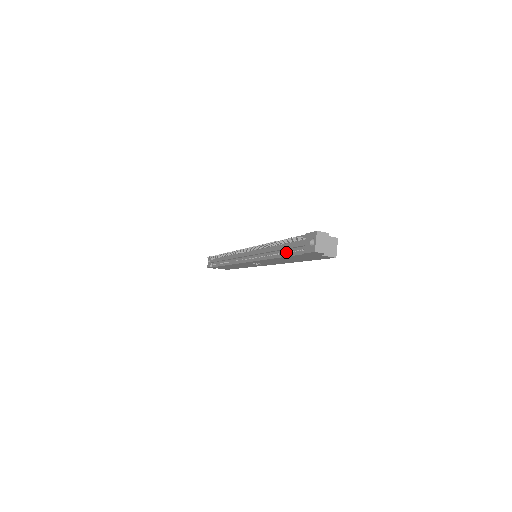
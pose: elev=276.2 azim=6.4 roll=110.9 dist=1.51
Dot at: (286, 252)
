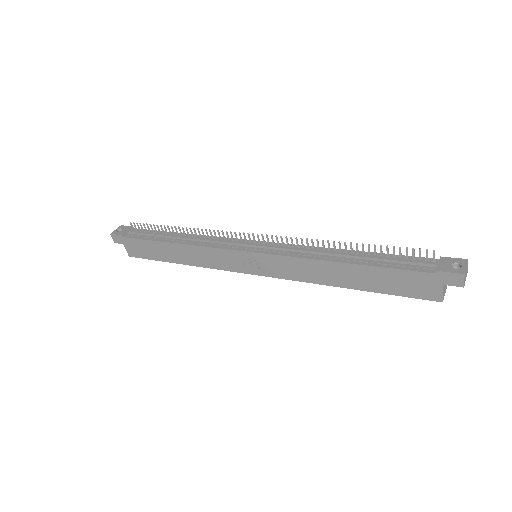
Dot at: (377, 262)
